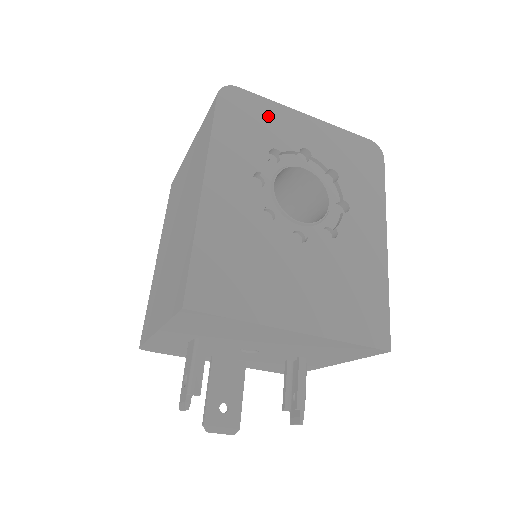
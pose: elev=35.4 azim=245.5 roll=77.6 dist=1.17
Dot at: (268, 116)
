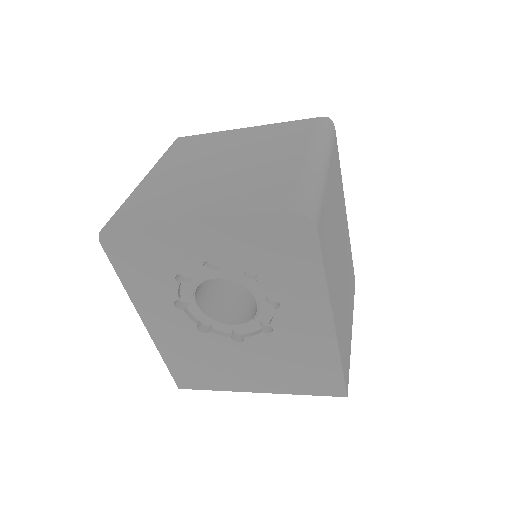
Dot at: (154, 243)
